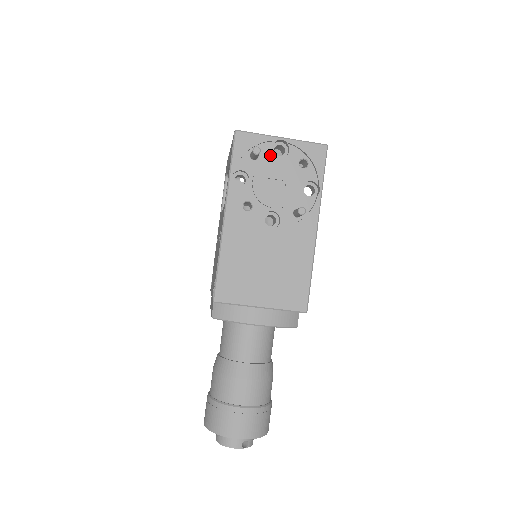
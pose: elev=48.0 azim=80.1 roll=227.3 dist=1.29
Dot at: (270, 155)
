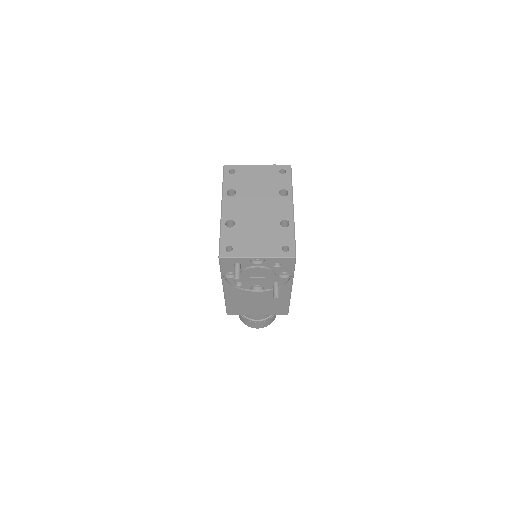
Dot at: (250, 264)
